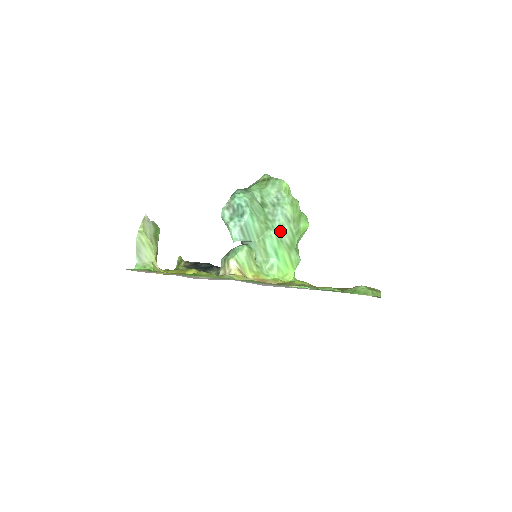
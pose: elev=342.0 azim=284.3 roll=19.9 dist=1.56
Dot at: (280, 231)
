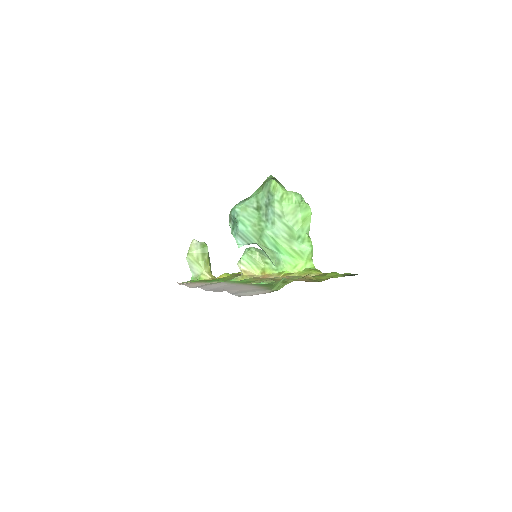
Dot at: (273, 229)
